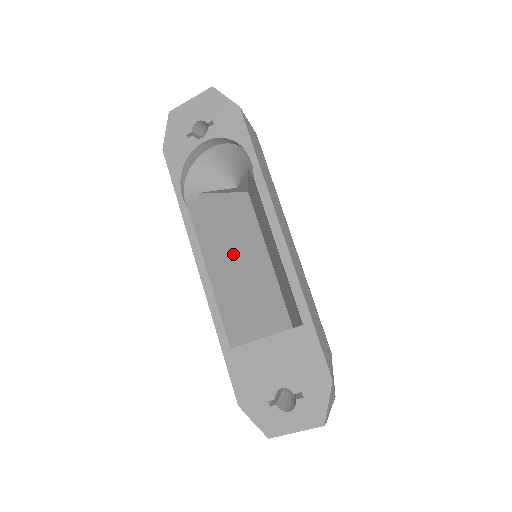
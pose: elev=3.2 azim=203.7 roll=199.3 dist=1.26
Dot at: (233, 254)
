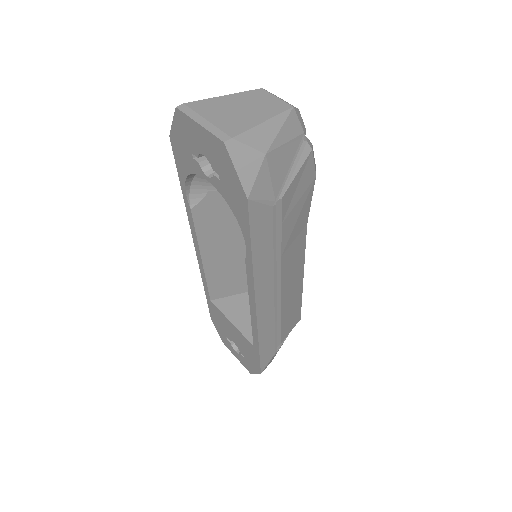
Dot at: (237, 240)
